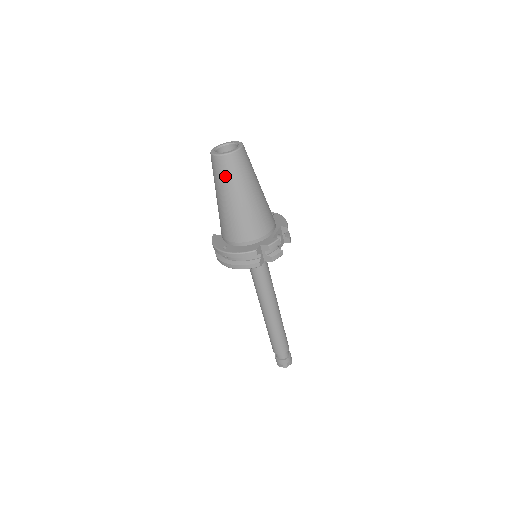
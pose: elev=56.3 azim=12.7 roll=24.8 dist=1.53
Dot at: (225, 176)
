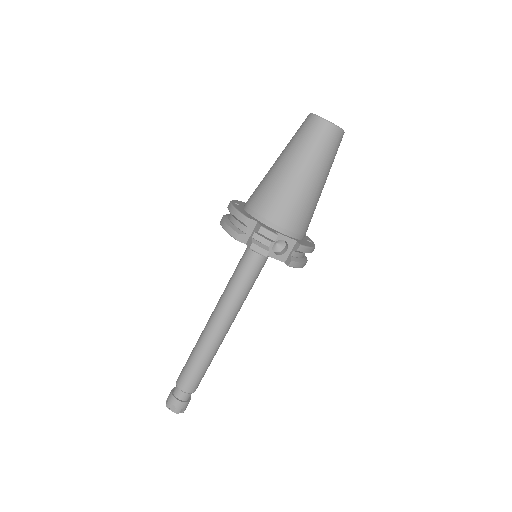
Dot at: (298, 135)
